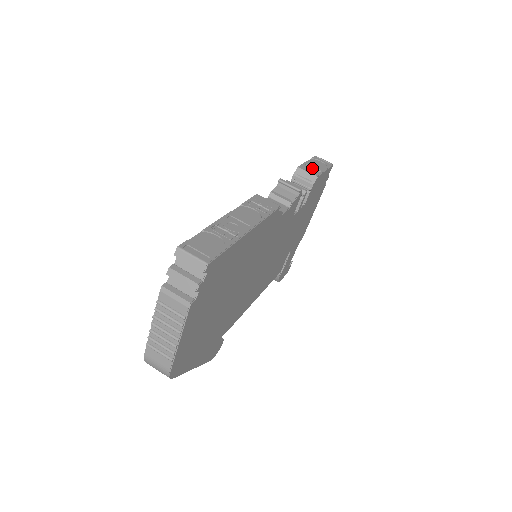
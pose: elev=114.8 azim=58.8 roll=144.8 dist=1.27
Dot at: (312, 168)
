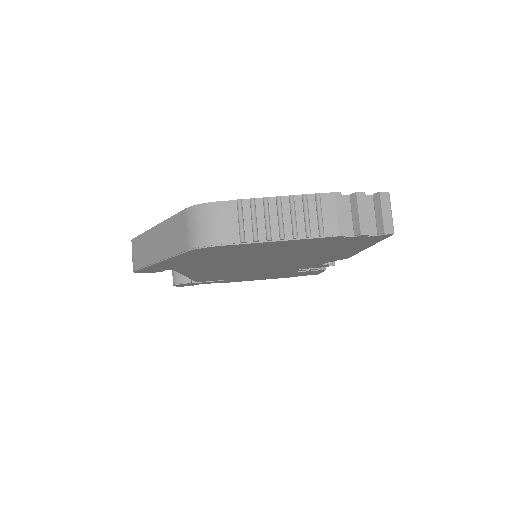
Dot at: occluded
